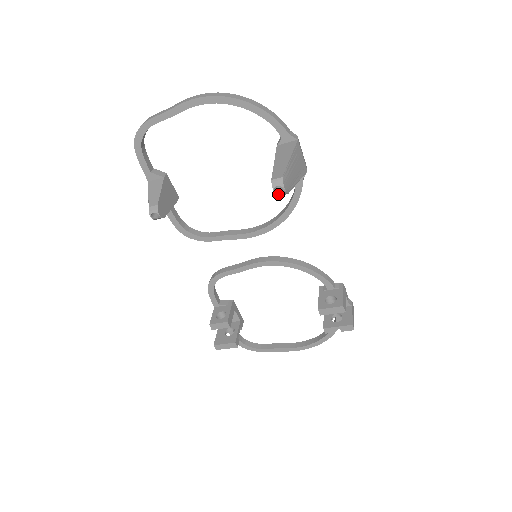
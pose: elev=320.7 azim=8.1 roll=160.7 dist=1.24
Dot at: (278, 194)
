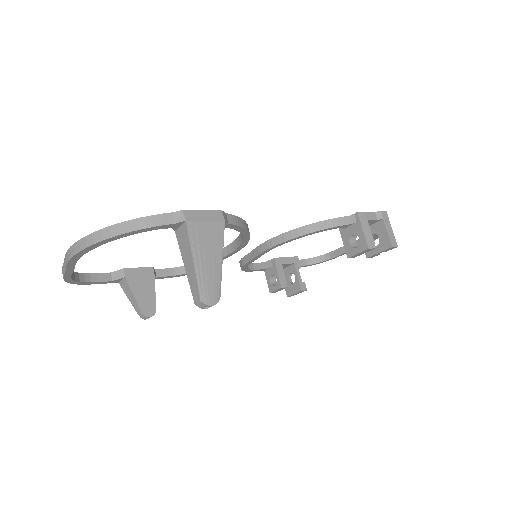
Dot at: occluded
